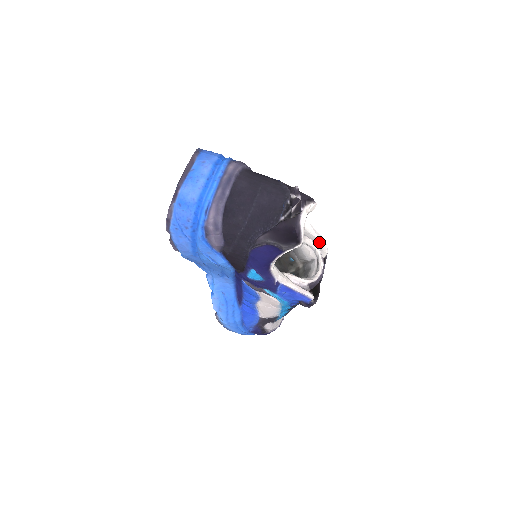
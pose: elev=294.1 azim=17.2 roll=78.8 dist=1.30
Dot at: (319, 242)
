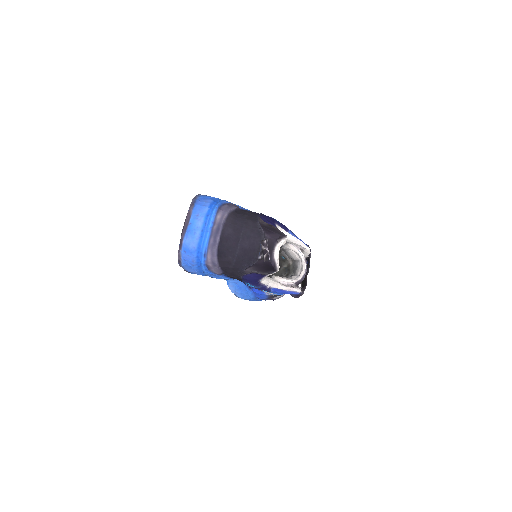
Dot at: (301, 247)
